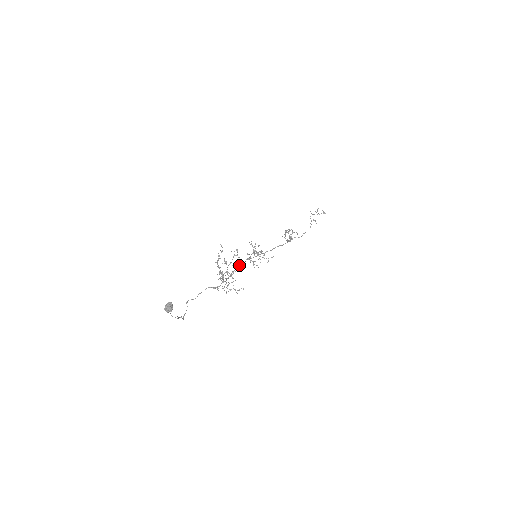
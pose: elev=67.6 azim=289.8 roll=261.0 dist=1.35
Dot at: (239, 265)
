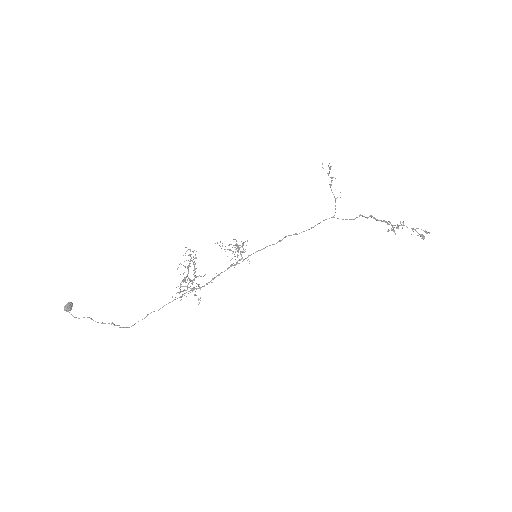
Dot at: occluded
